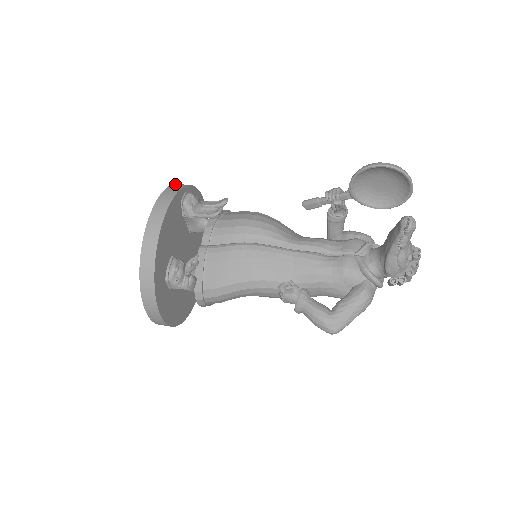
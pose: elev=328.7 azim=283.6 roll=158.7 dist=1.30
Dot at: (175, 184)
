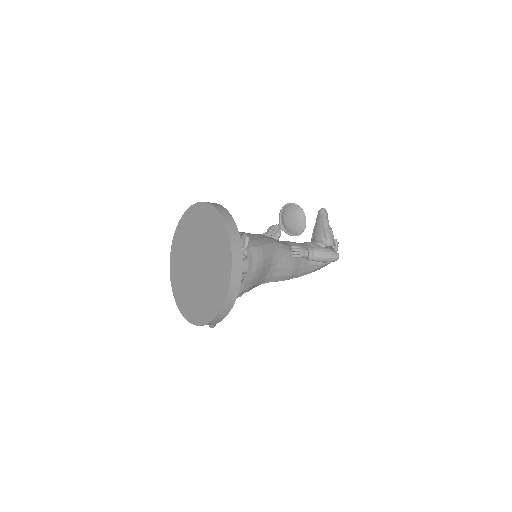
Dot at: (180, 223)
